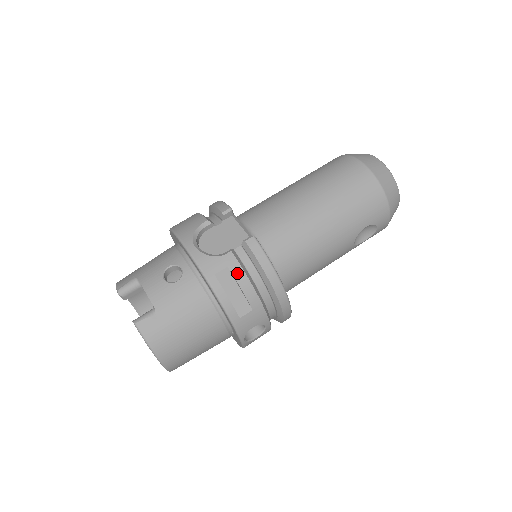
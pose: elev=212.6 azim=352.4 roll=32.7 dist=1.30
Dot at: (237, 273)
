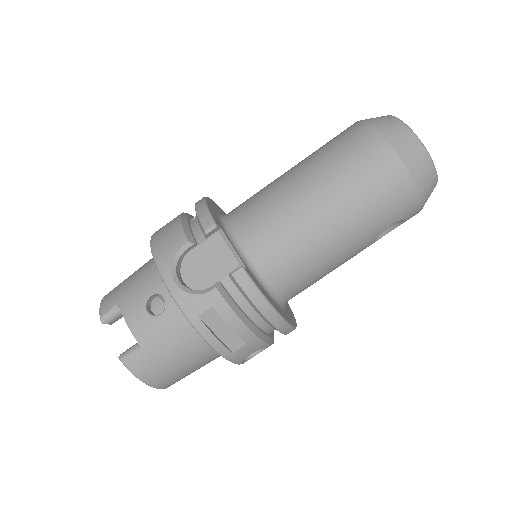
Dot at: (224, 312)
